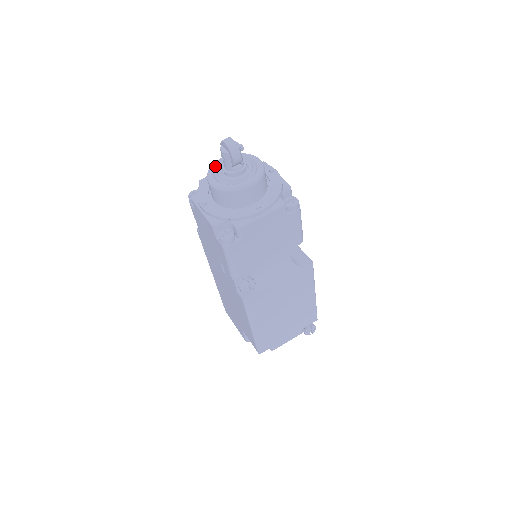
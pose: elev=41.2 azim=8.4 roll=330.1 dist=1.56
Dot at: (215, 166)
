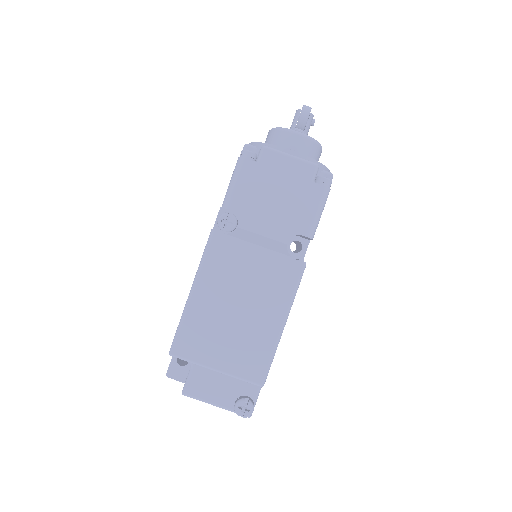
Dot at: occluded
